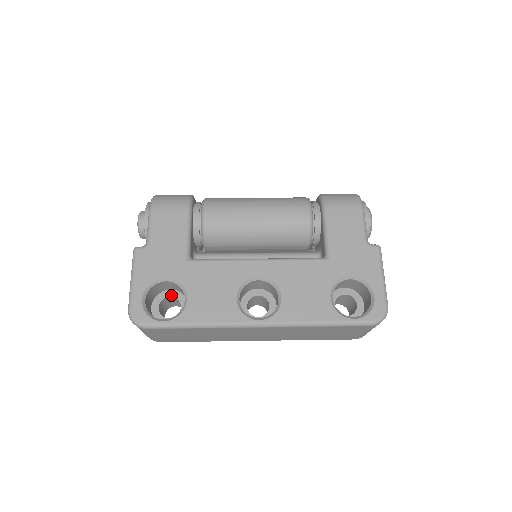
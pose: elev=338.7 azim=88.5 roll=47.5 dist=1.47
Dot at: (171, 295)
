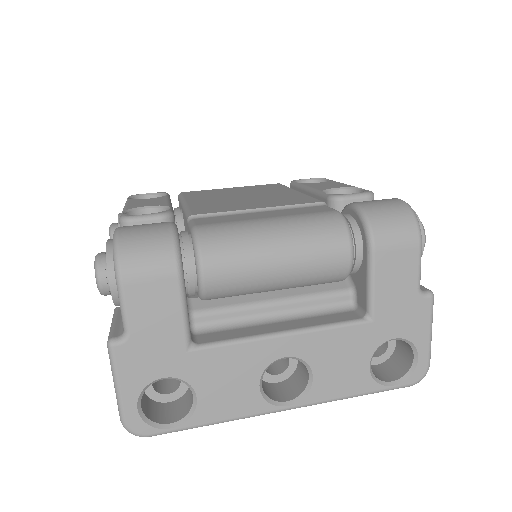
Dot at: occluded
